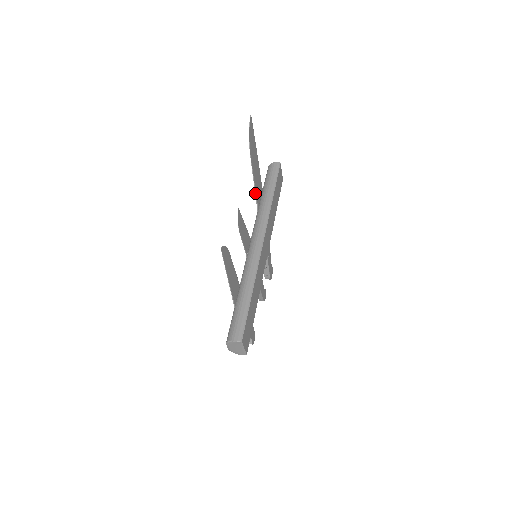
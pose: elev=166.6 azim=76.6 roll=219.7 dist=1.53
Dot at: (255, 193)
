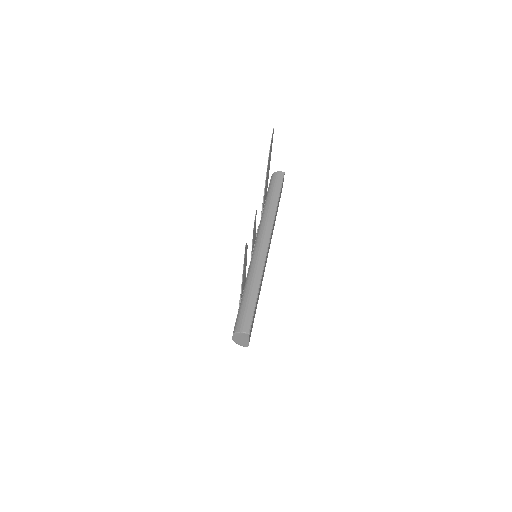
Dot at: (263, 197)
